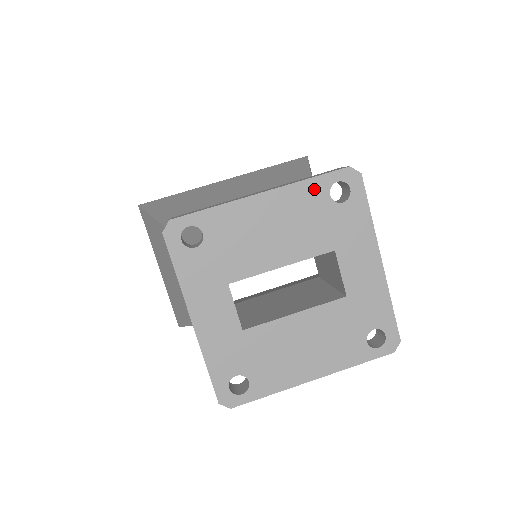
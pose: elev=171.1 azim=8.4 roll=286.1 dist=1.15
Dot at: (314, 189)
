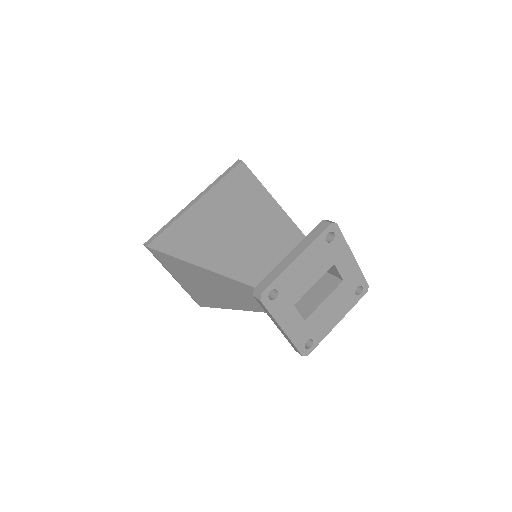
Dot at: (319, 242)
